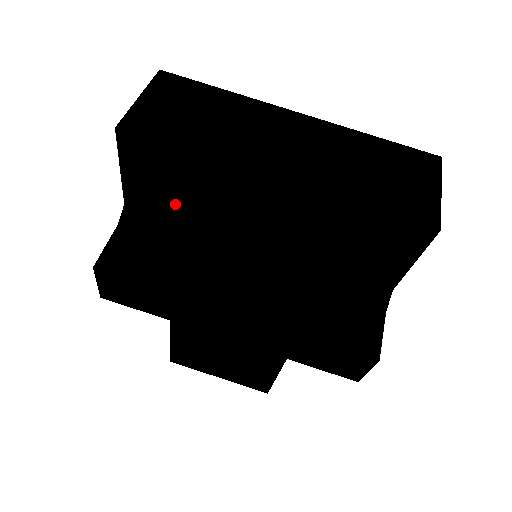
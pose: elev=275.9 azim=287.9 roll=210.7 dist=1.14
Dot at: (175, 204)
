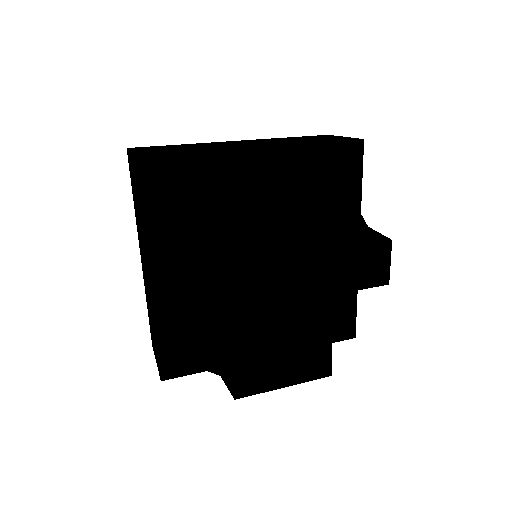
Dot at: (216, 156)
